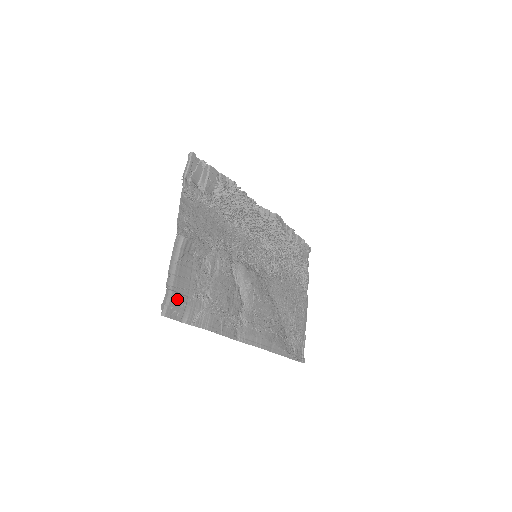
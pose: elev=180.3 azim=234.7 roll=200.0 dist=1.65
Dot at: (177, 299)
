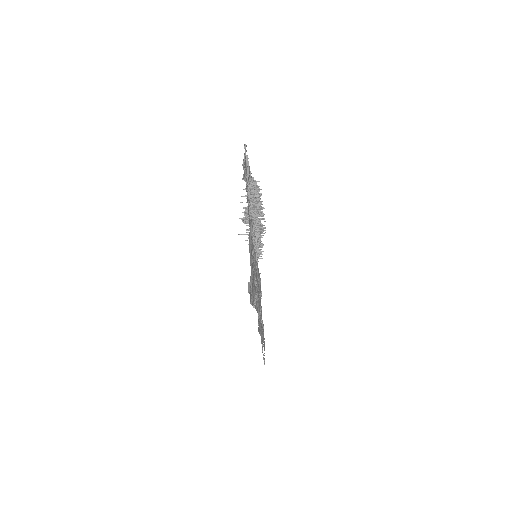
Dot at: occluded
